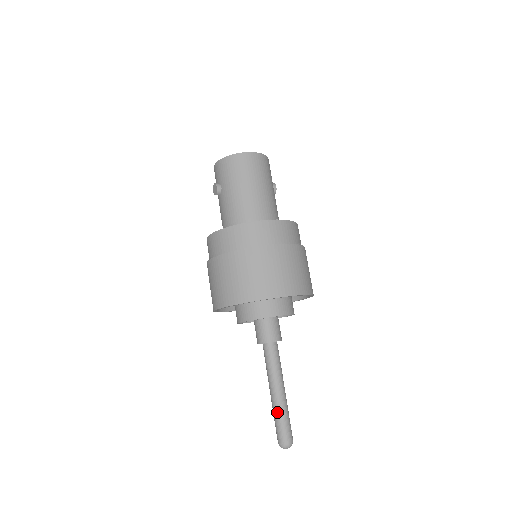
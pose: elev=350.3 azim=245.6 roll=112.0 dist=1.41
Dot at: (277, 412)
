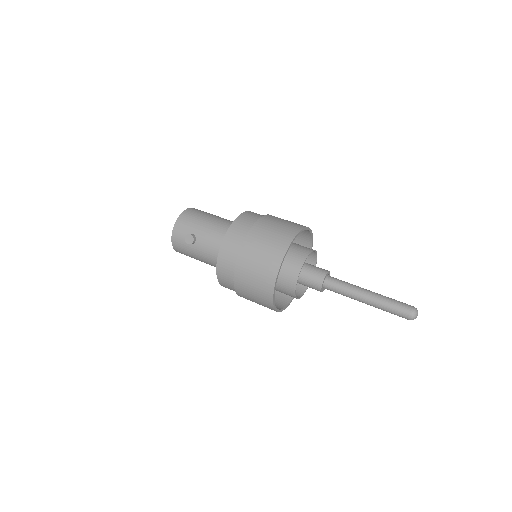
Dot at: (384, 300)
